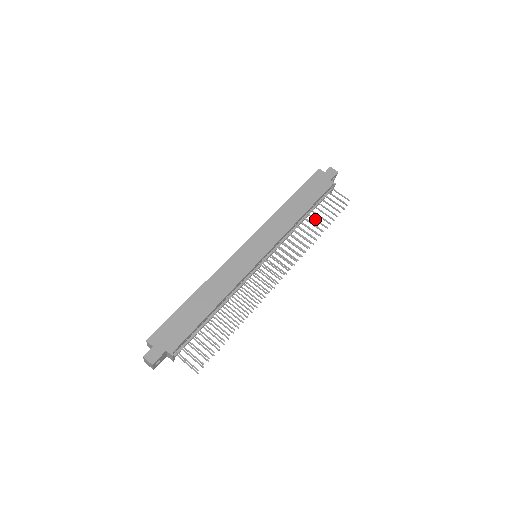
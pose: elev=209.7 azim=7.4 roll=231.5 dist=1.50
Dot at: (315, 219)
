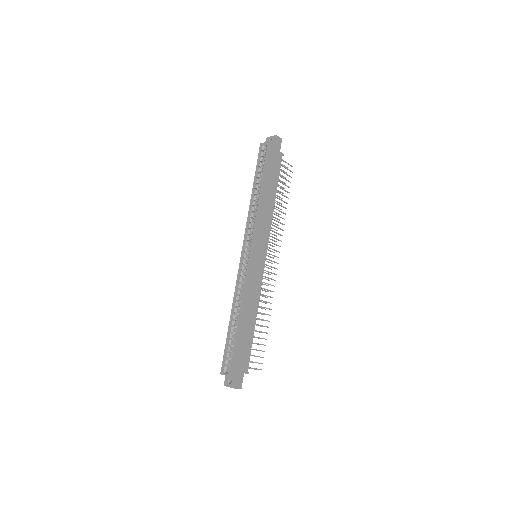
Dot at: (280, 199)
